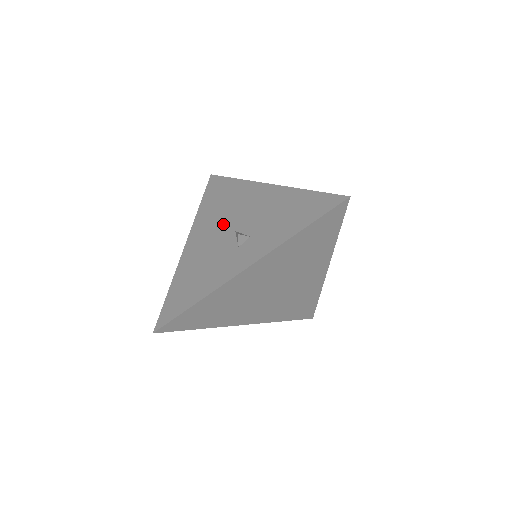
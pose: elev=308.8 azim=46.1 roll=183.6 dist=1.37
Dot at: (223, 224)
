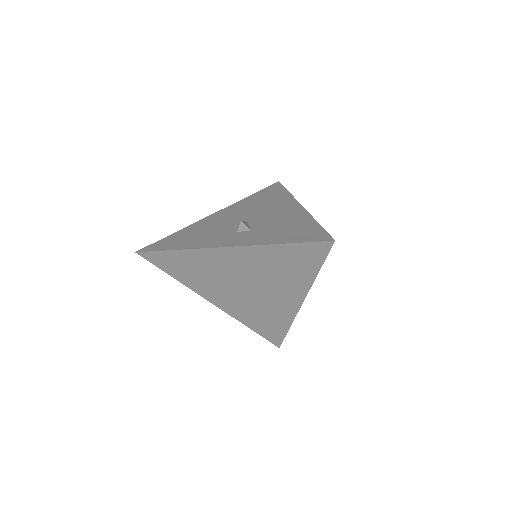
Dot at: (247, 214)
